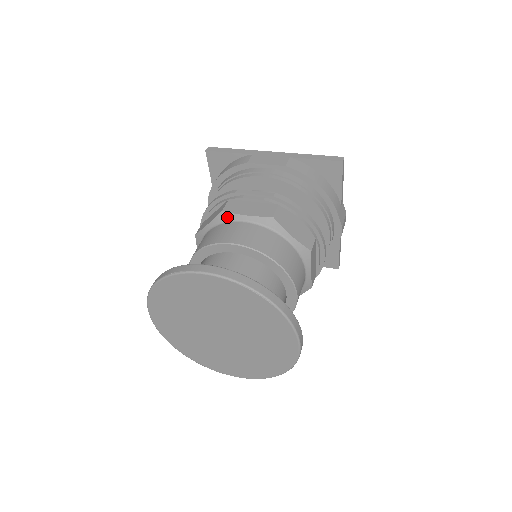
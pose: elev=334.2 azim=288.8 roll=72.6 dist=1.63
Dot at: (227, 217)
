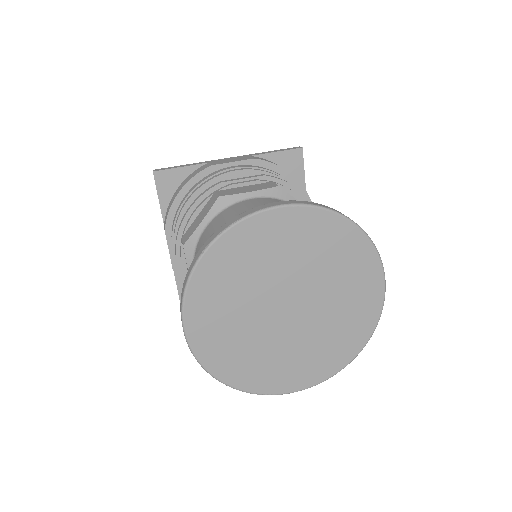
Dot at: (227, 201)
